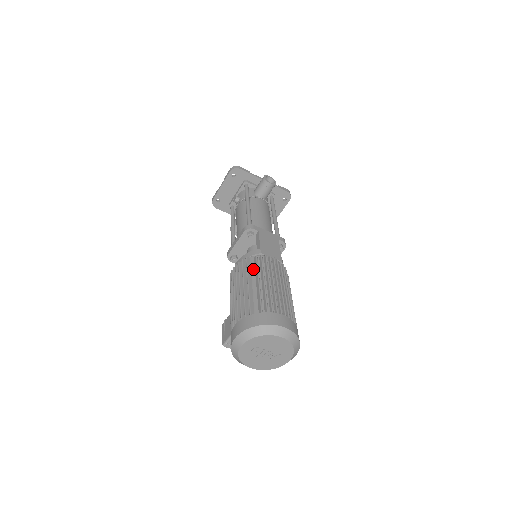
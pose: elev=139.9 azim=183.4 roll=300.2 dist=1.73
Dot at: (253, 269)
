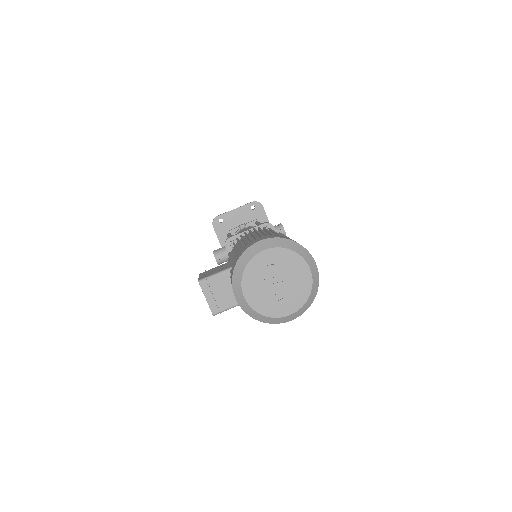
Dot at: occluded
